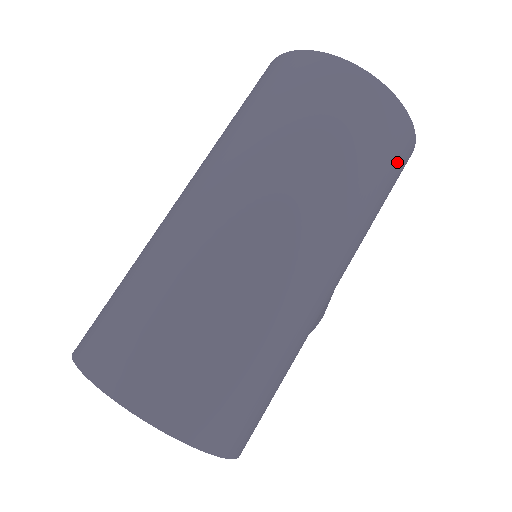
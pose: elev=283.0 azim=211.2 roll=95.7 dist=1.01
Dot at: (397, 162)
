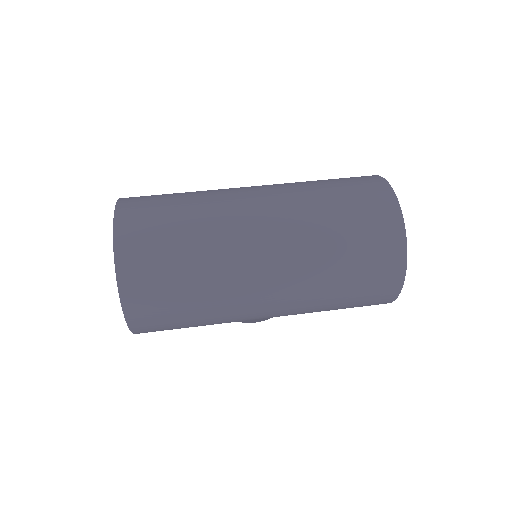
Dot at: (371, 299)
